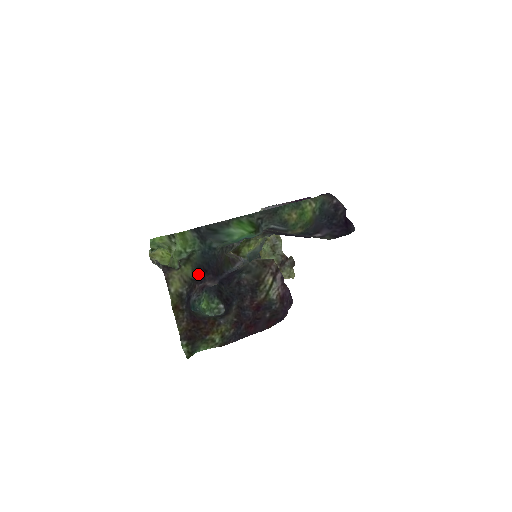
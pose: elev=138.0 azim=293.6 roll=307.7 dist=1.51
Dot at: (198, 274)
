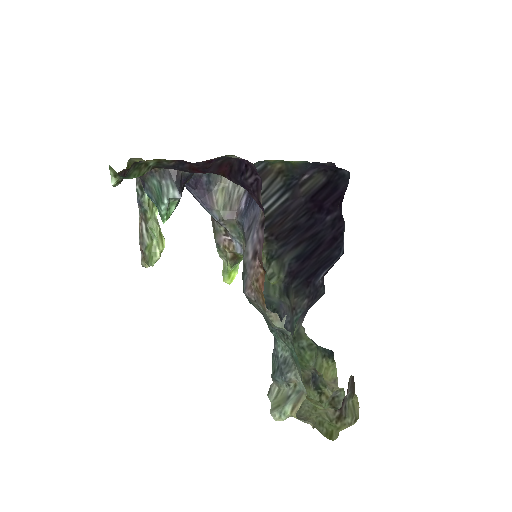
Dot at: occluded
